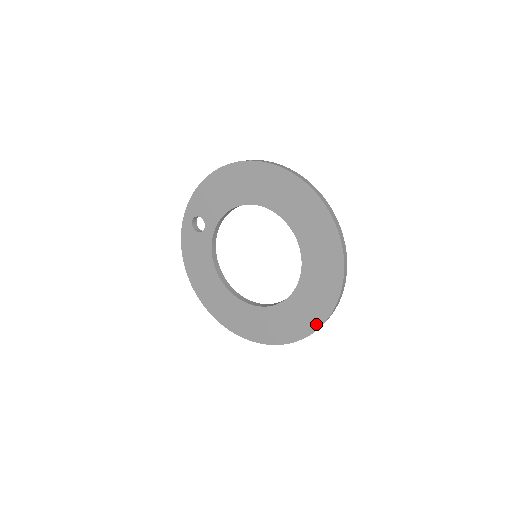
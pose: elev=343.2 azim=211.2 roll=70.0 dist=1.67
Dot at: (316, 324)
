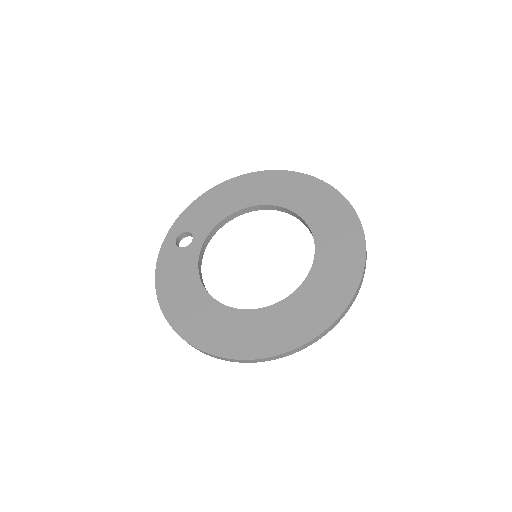
Dot at: (341, 305)
